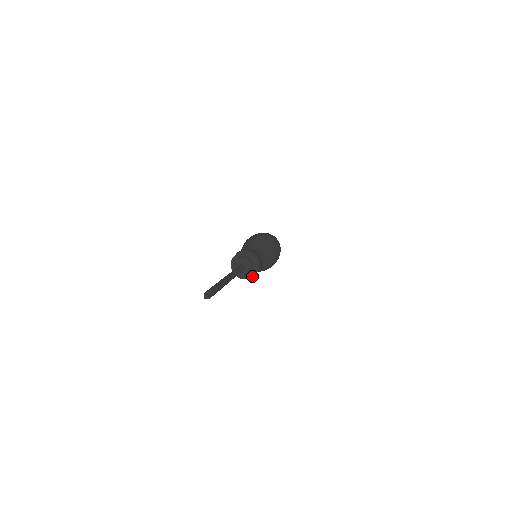
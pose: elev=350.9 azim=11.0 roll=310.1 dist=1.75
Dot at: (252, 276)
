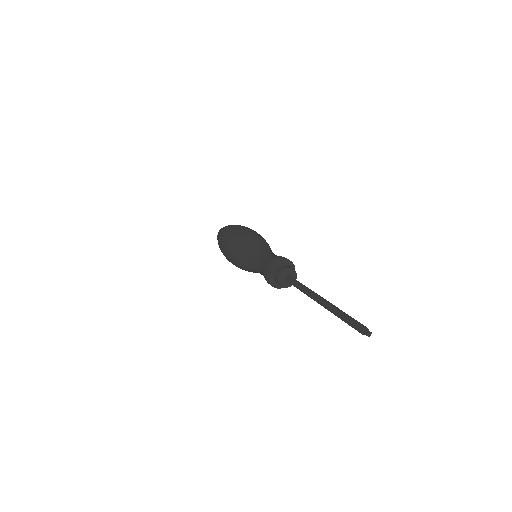
Dot at: occluded
